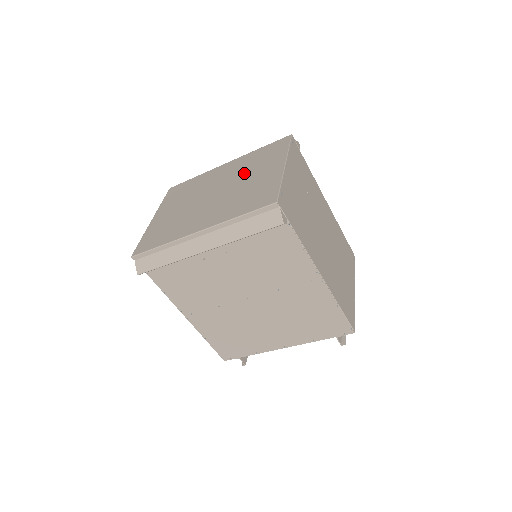
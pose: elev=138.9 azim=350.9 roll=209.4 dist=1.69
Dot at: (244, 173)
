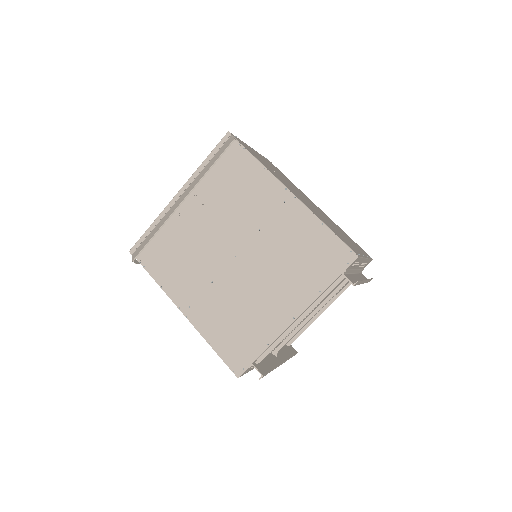
Dot at: occluded
